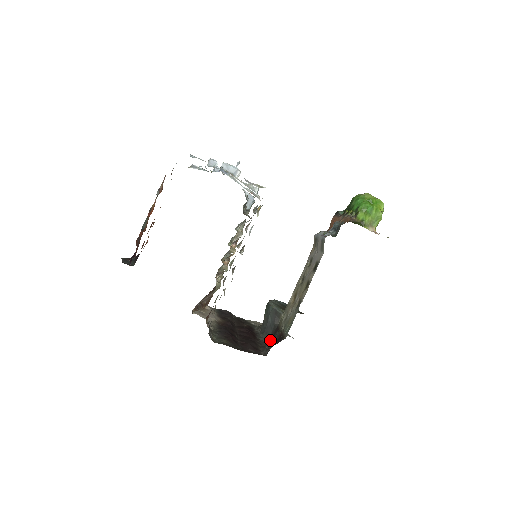
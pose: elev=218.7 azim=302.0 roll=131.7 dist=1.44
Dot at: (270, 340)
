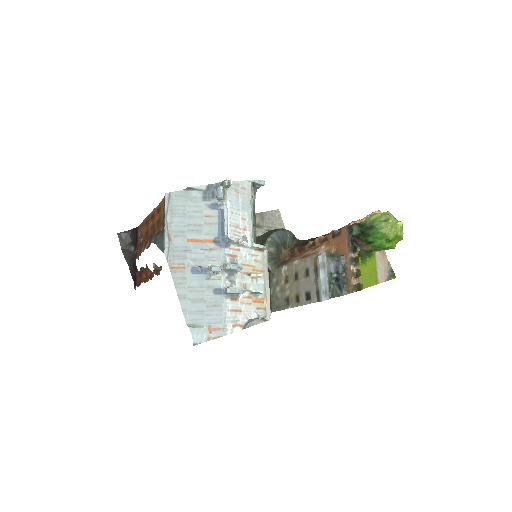
Dot at: occluded
